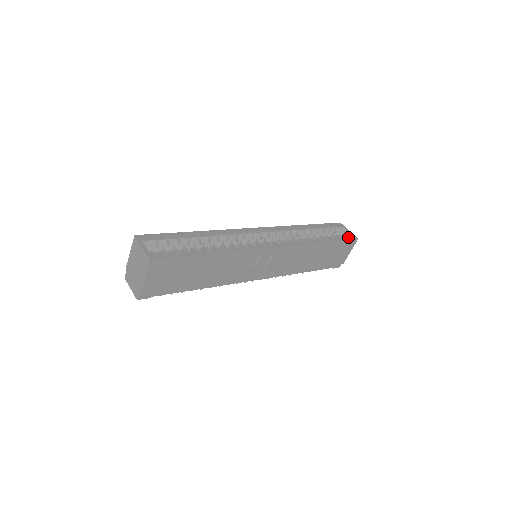
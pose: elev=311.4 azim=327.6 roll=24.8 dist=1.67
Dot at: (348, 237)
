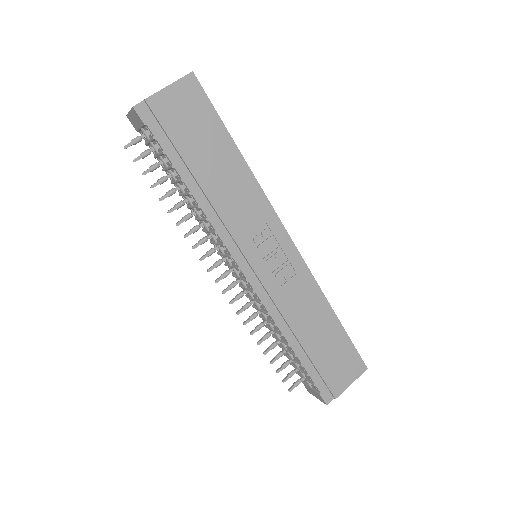
Dot at: occluded
